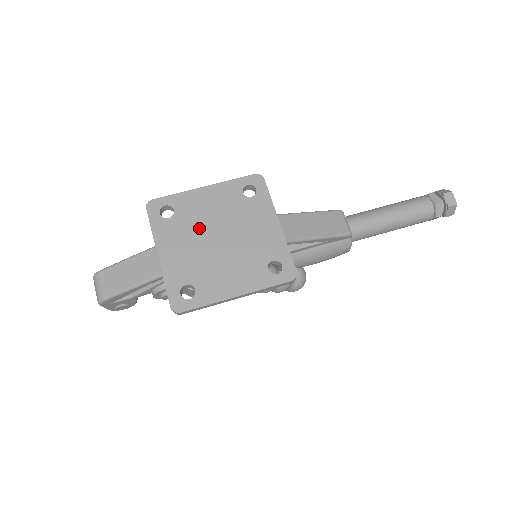
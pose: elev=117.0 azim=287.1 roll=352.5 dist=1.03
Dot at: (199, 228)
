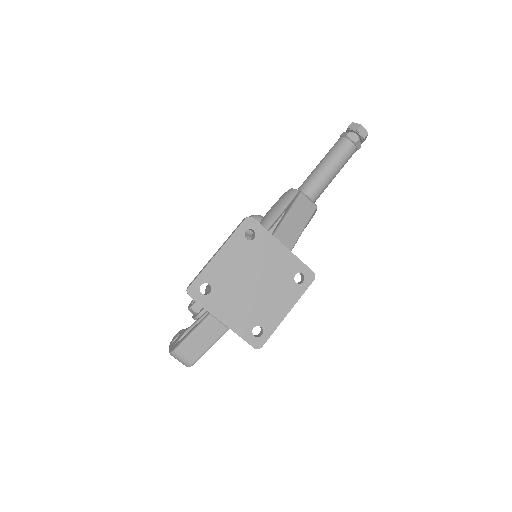
Dot at: (235, 285)
